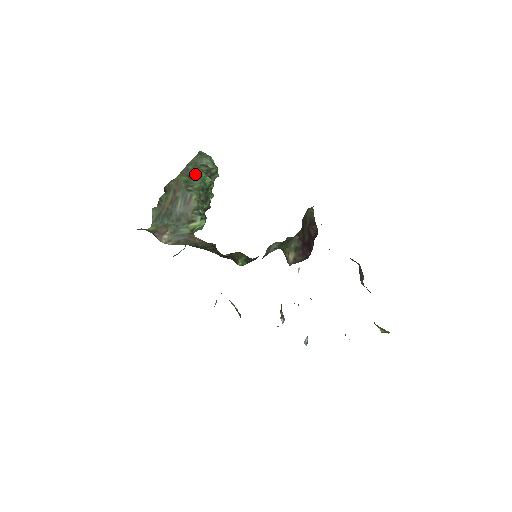
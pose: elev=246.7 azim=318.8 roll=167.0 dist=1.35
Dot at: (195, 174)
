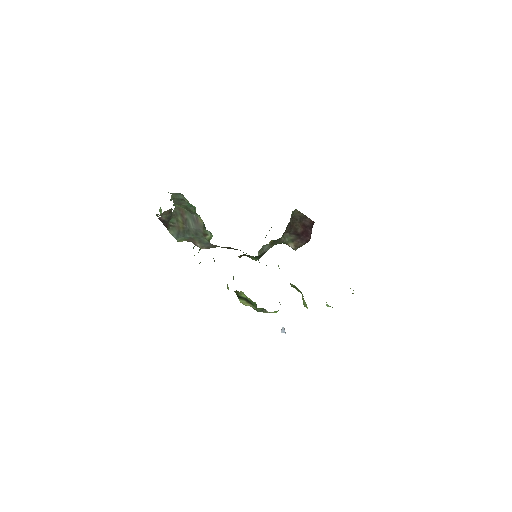
Dot at: (186, 203)
